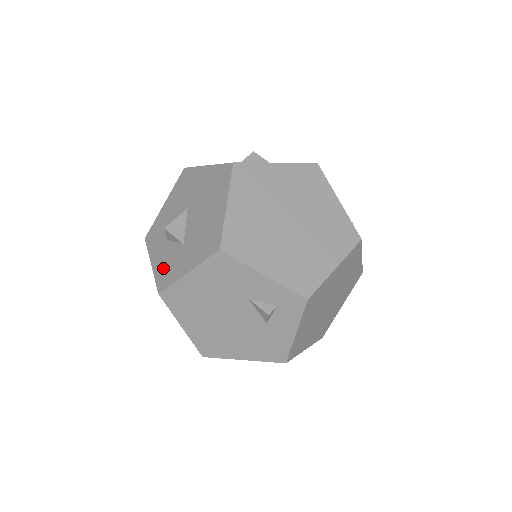
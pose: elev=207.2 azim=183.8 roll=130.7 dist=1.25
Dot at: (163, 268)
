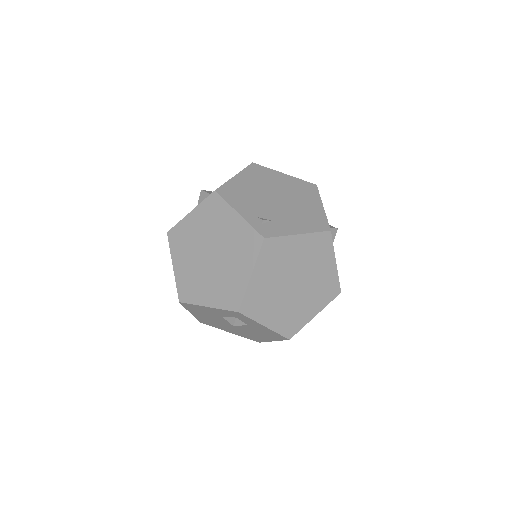
Dot at: occluded
